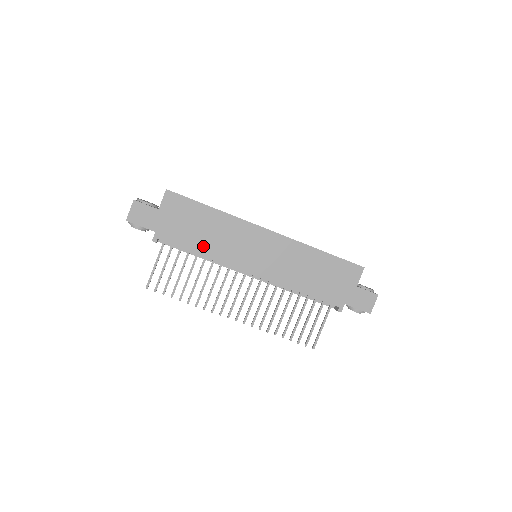
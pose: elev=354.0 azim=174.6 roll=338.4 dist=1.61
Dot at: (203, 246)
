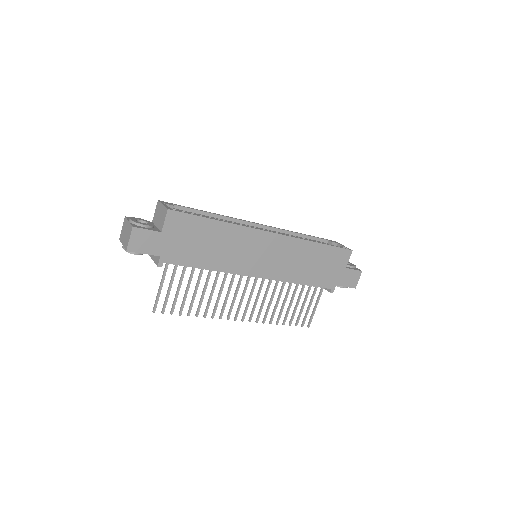
Dot at: (211, 261)
